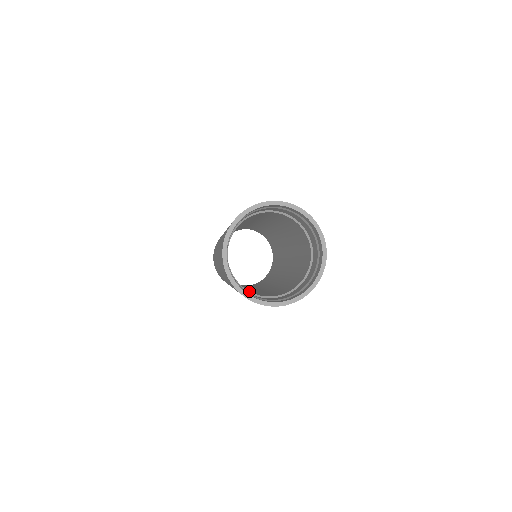
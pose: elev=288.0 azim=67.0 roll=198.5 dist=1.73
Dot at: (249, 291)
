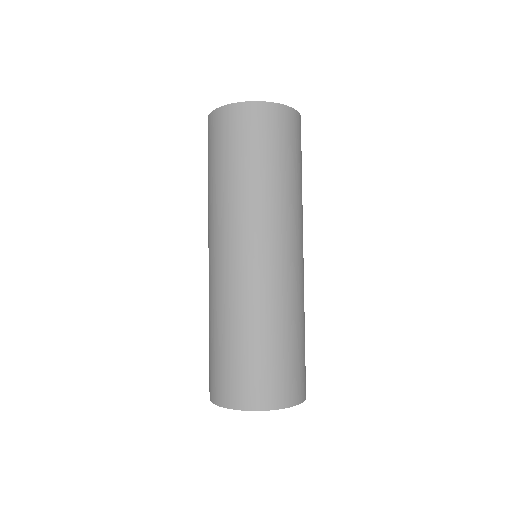
Dot at: occluded
